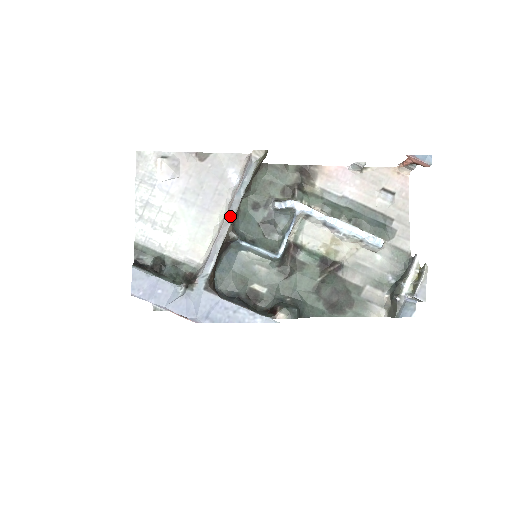
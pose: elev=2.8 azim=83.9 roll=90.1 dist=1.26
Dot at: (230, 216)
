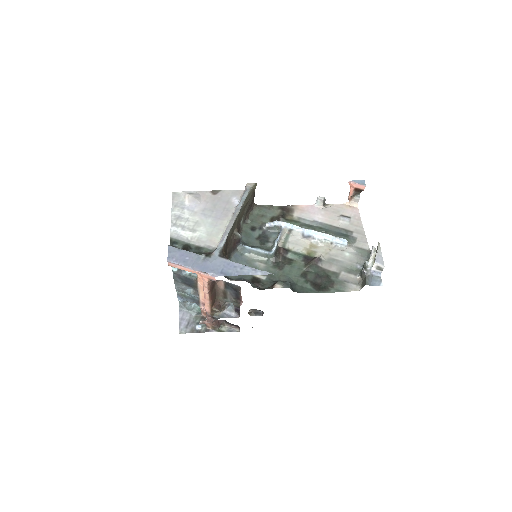
Dot at: (234, 216)
